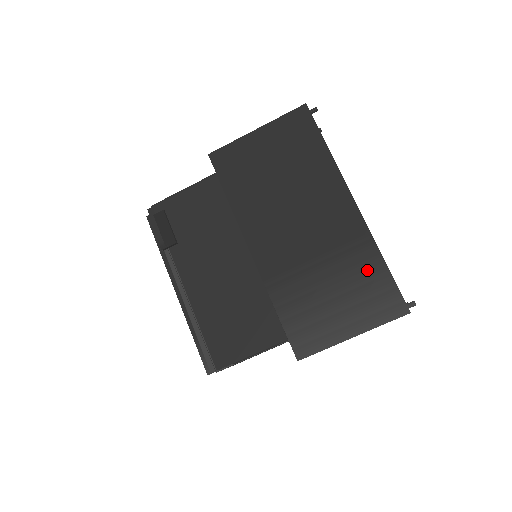
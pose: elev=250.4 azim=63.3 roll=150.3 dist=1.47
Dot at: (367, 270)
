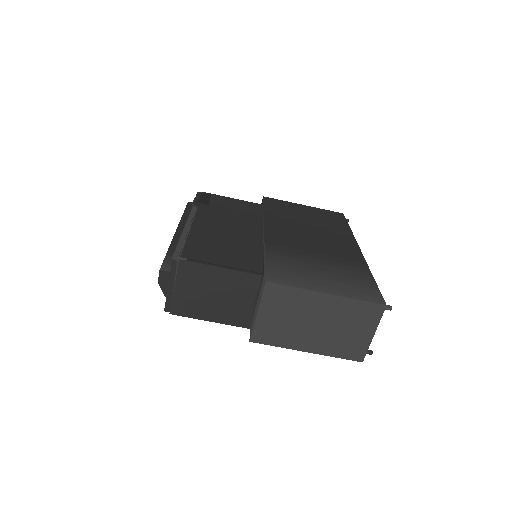
Dot at: (356, 274)
